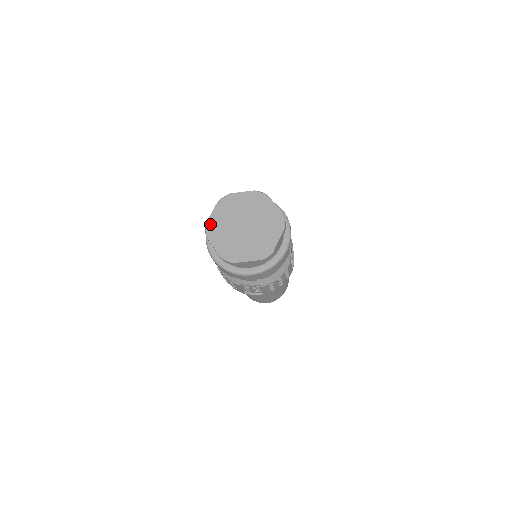
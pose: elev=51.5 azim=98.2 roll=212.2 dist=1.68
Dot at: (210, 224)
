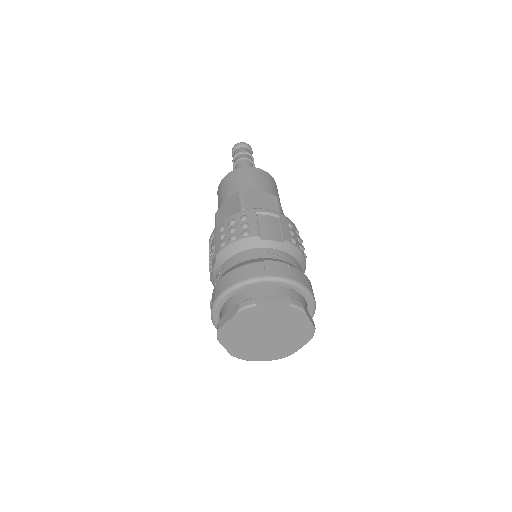
Dot at: (224, 331)
